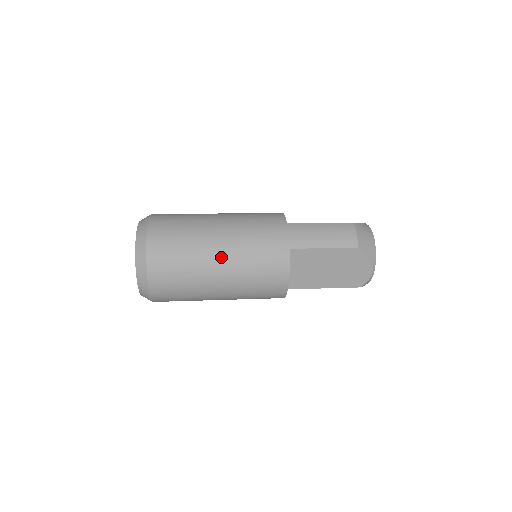
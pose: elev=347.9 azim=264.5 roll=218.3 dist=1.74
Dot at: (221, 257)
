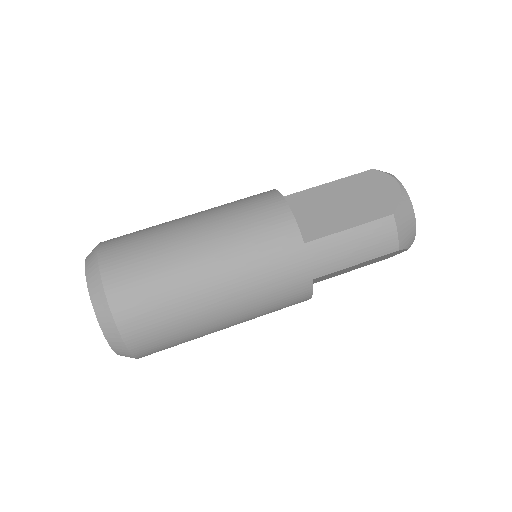
Dot at: (226, 316)
